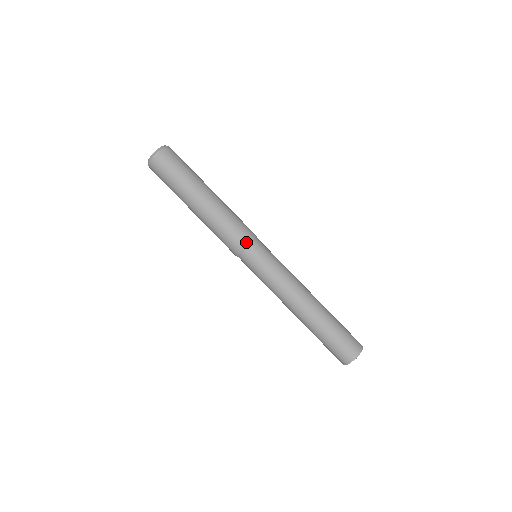
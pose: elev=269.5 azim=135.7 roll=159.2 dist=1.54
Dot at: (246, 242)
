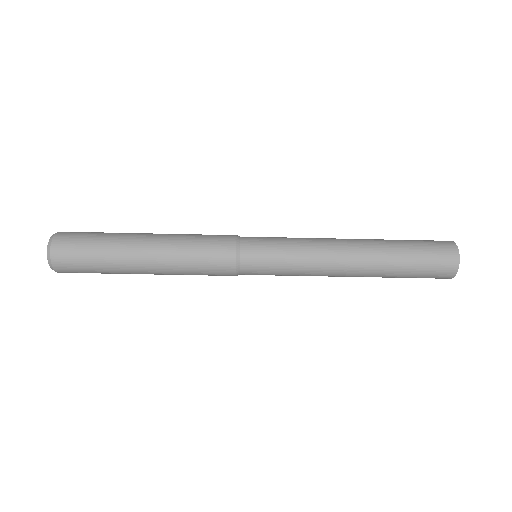
Dot at: (232, 269)
